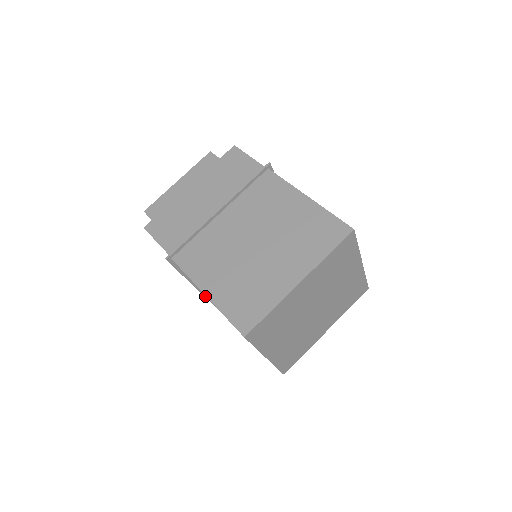
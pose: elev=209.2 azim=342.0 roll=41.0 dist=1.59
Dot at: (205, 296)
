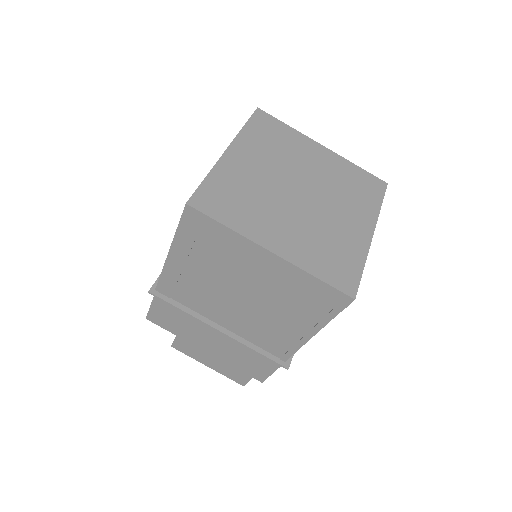
Dot at: (244, 344)
